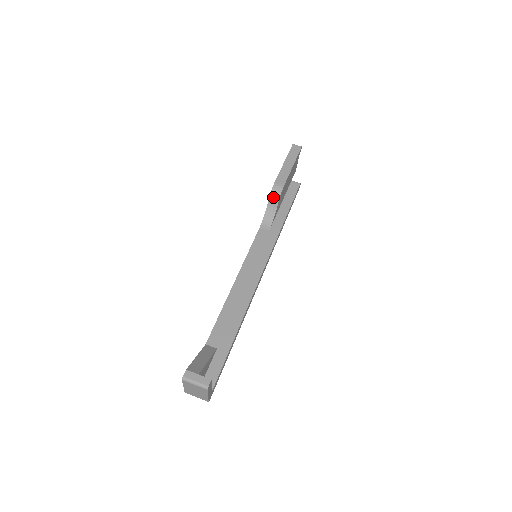
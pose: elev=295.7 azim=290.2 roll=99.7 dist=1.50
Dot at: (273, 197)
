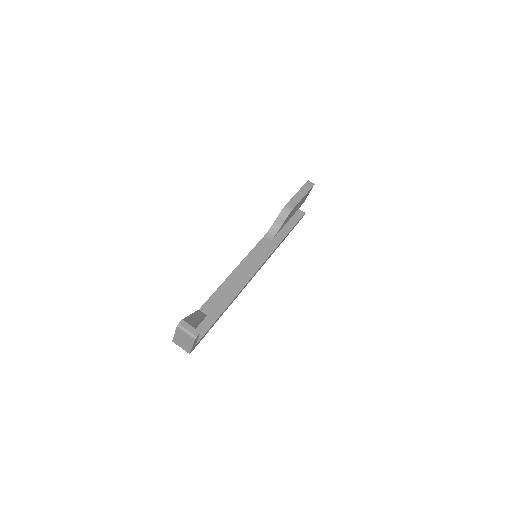
Dot at: (282, 215)
